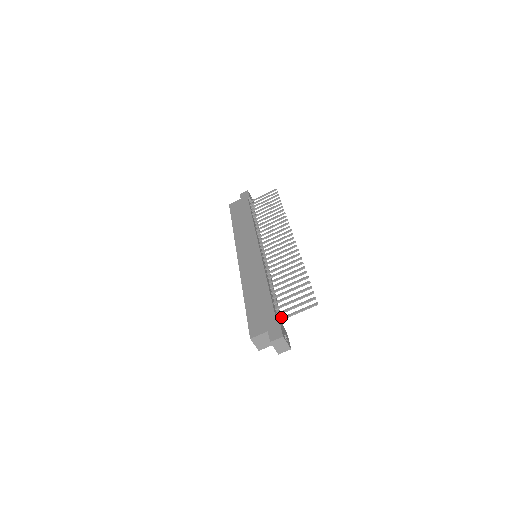
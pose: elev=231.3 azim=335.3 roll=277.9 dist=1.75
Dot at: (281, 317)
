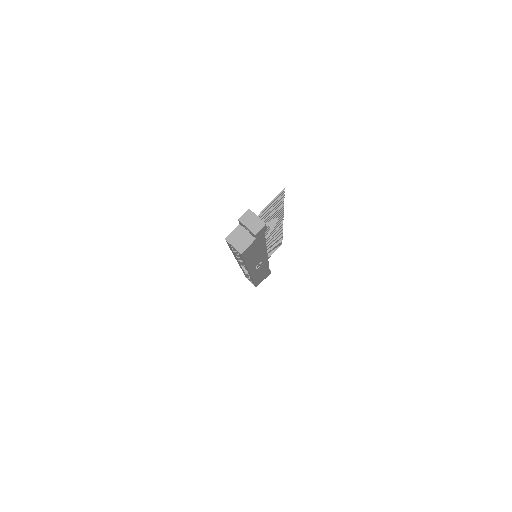
Dot at: occluded
